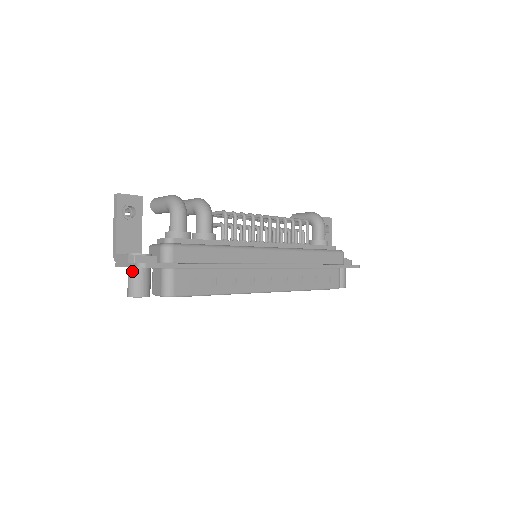
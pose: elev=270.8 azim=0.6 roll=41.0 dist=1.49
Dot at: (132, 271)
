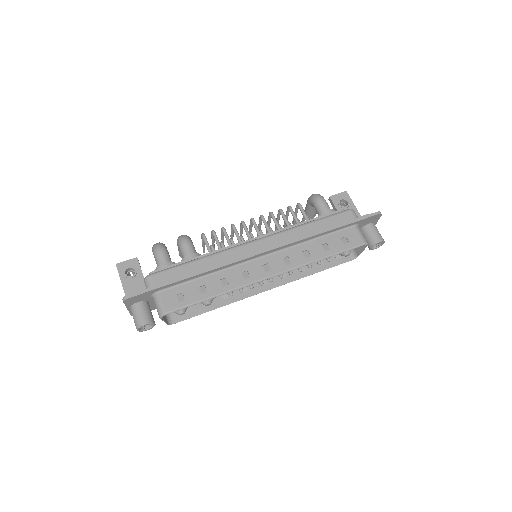
Dot at: (131, 310)
